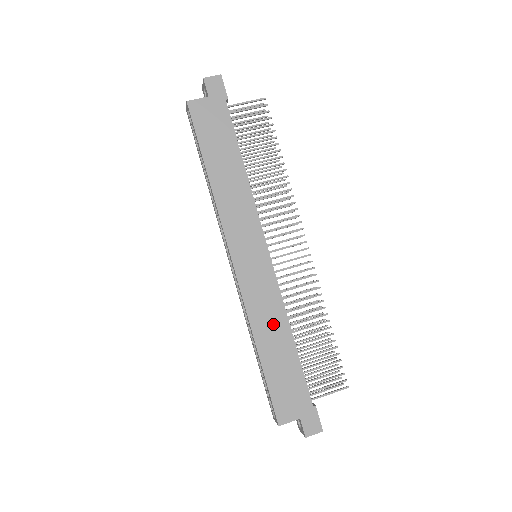
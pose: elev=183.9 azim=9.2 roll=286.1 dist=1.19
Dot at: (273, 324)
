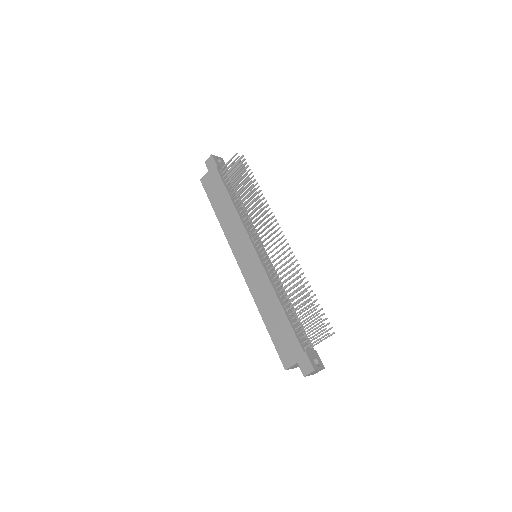
Dot at: (267, 299)
